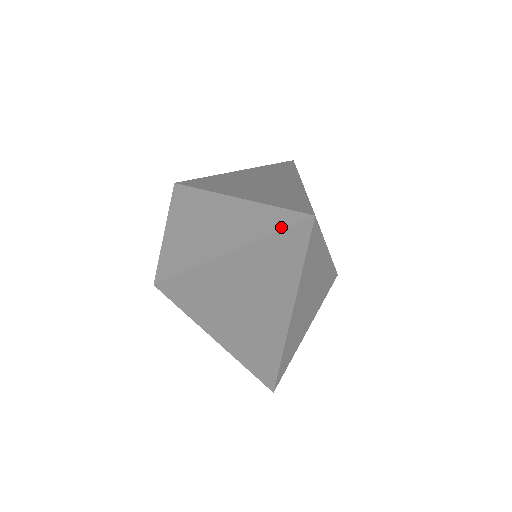
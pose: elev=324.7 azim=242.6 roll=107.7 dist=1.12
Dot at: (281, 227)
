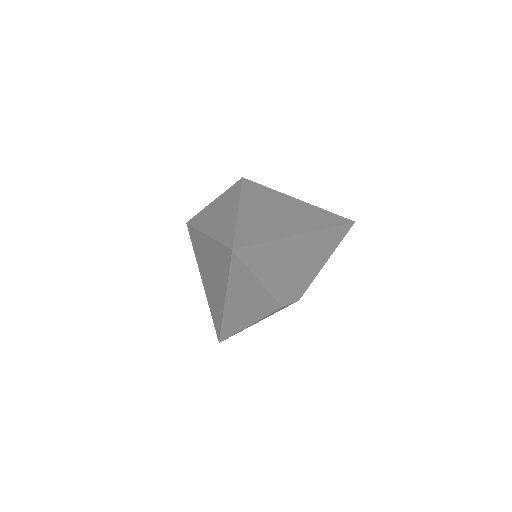
Dot at: (224, 242)
